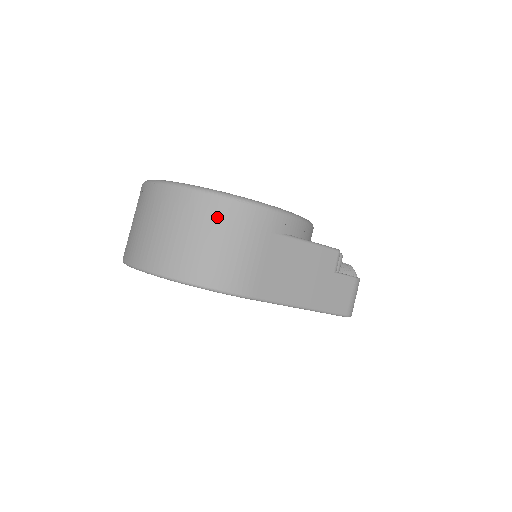
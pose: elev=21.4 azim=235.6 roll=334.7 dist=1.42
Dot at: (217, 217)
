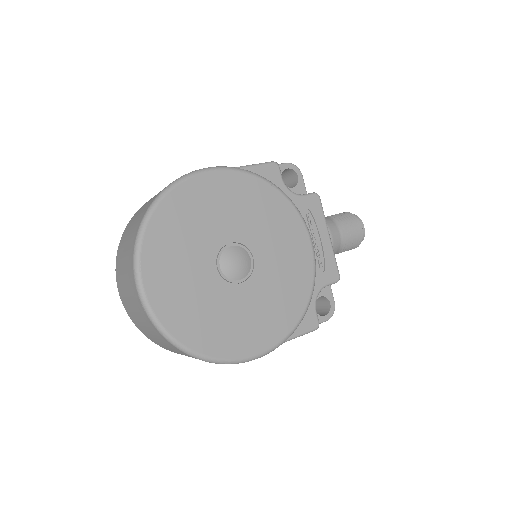
Dot at: occluded
